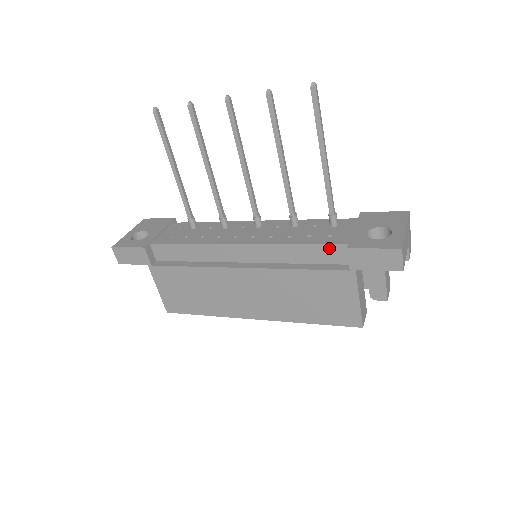
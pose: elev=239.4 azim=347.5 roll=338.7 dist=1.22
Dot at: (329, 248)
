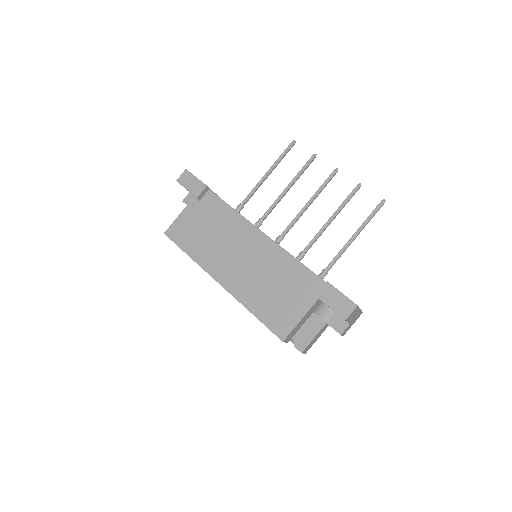
Dot at: (314, 277)
